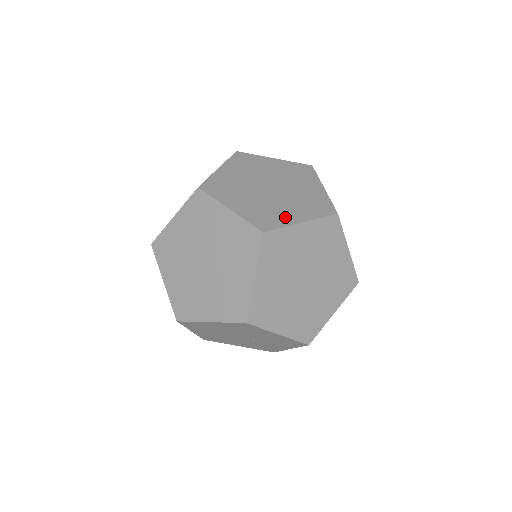
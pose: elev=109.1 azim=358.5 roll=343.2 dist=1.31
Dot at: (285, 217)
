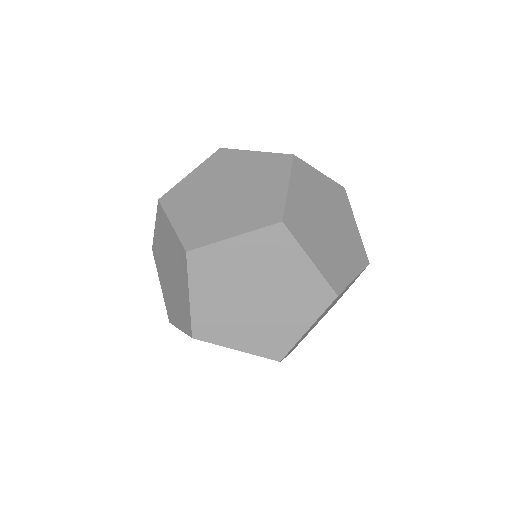
Dot at: (273, 196)
